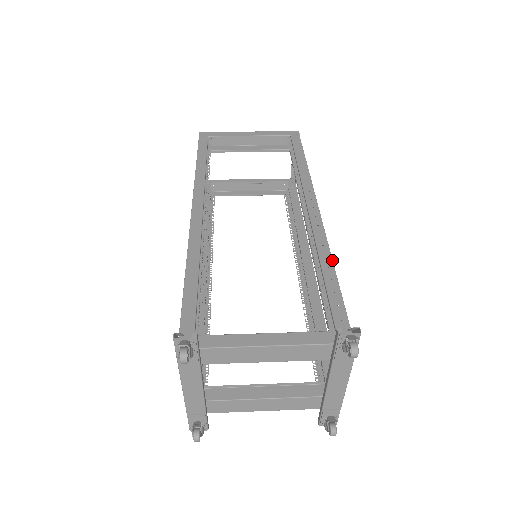
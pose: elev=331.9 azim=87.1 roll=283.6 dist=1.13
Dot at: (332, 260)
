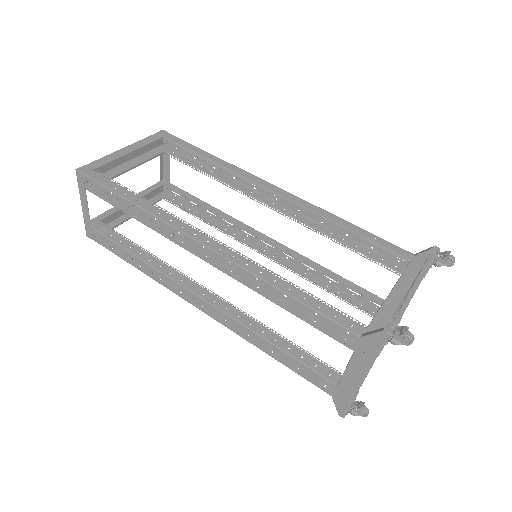
Dot at: (343, 219)
